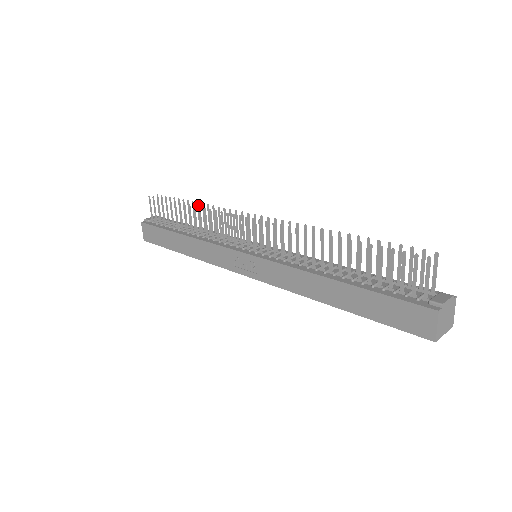
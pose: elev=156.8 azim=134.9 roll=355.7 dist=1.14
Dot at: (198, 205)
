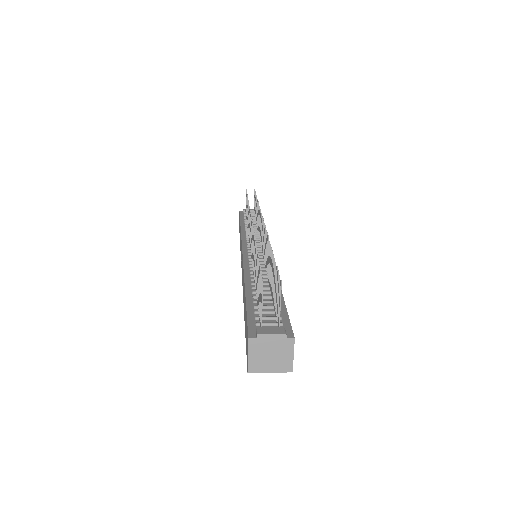
Dot at: (257, 202)
